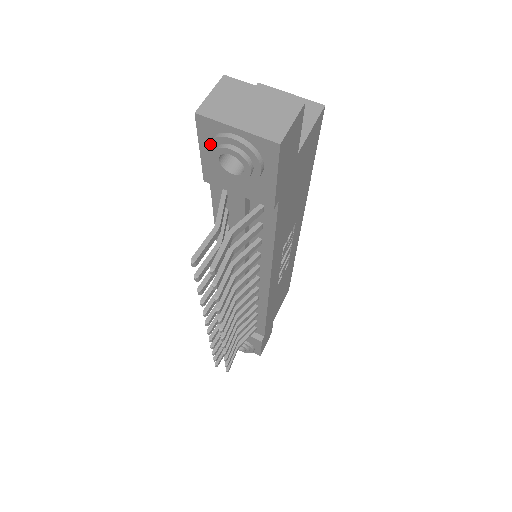
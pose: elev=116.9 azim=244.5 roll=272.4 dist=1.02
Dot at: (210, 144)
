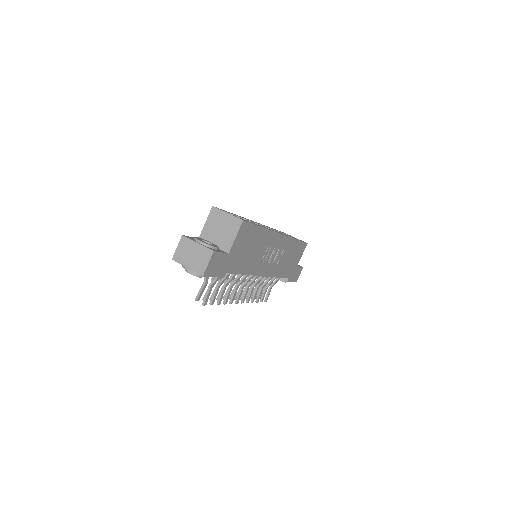
Dot at: occluded
